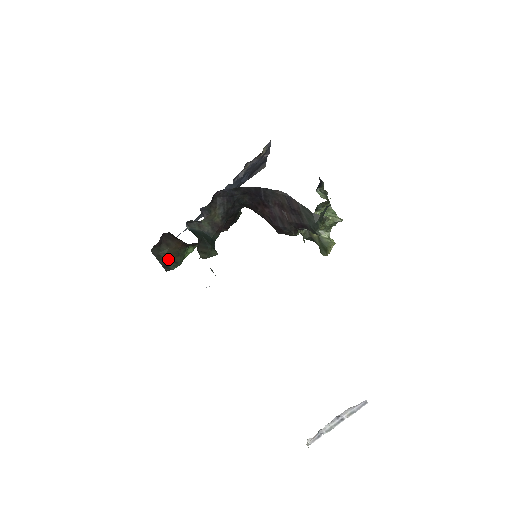
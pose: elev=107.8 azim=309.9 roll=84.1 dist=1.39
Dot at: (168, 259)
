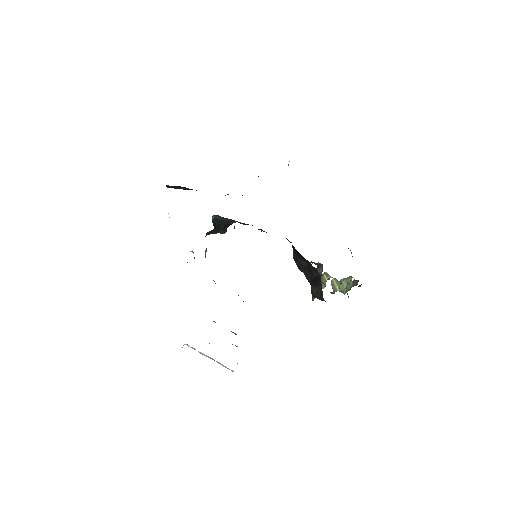
Dot at: occluded
